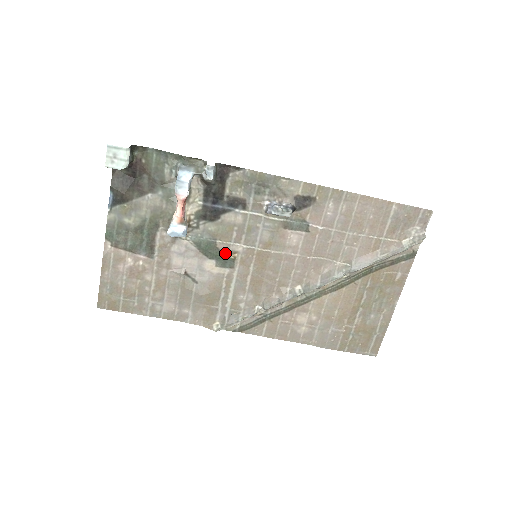
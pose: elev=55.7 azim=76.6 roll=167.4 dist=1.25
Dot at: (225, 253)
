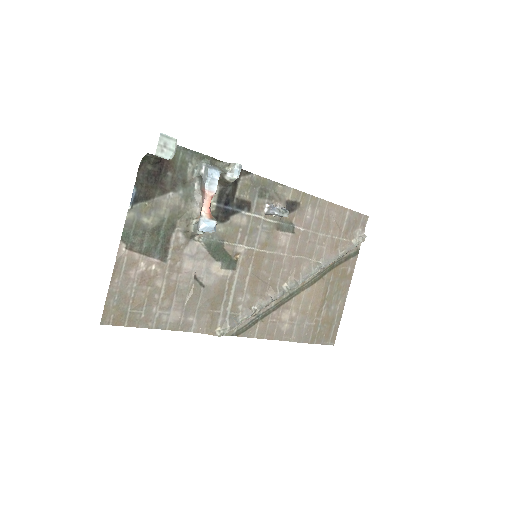
Dot at: (230, 254)
